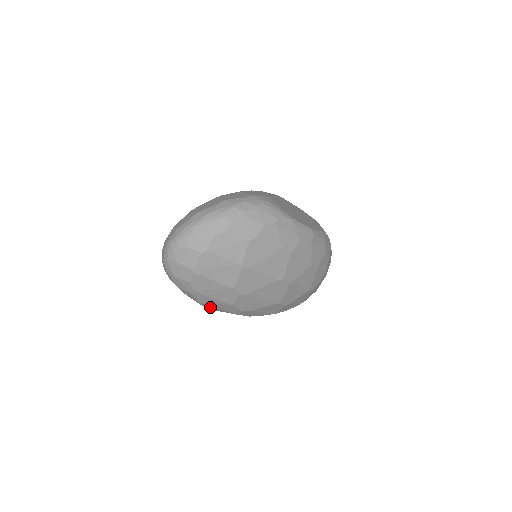
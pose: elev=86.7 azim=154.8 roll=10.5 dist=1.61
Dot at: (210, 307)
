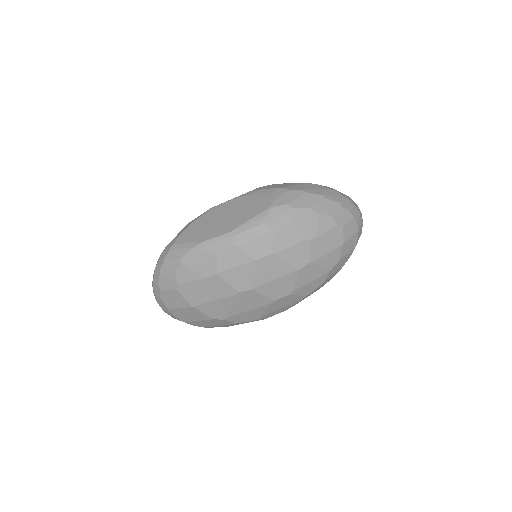
Dot at: occluded
